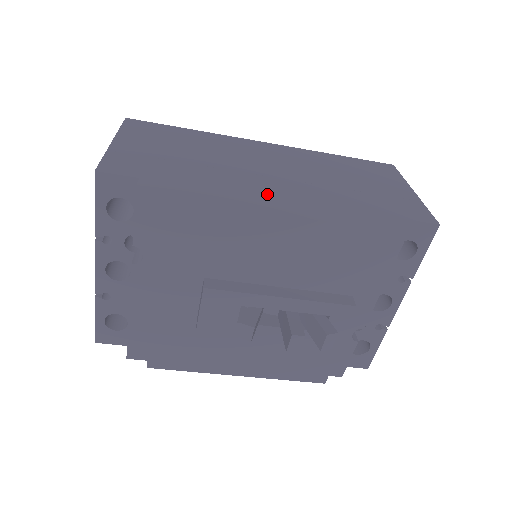
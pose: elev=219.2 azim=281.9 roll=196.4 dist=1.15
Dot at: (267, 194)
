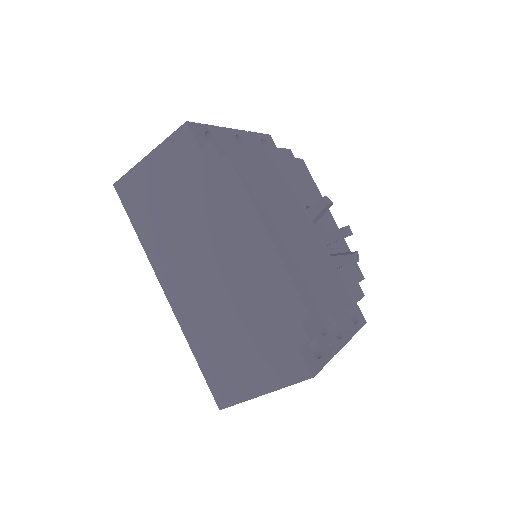
Dot at: occluded
